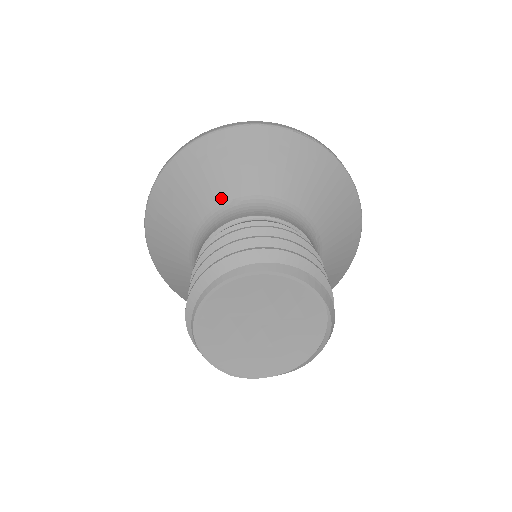
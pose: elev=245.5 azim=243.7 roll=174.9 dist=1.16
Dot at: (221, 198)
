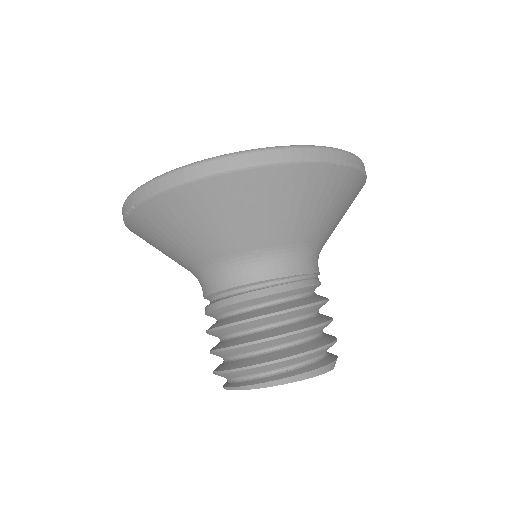
Dot at: (243, 246)
